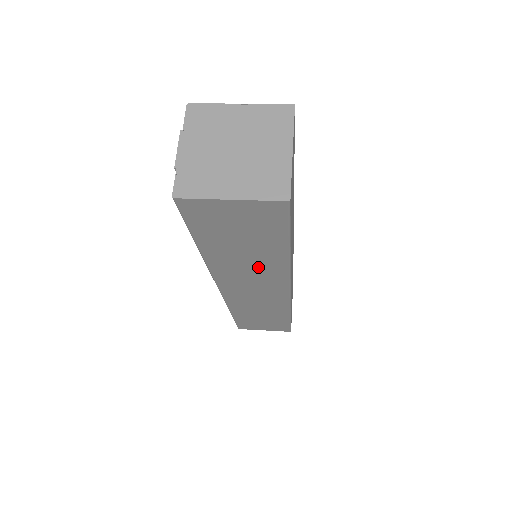
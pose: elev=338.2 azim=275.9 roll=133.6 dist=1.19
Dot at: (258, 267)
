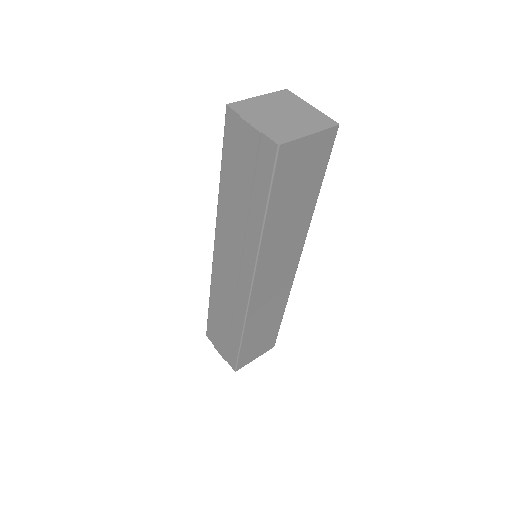
Dot at: (292, 231)
